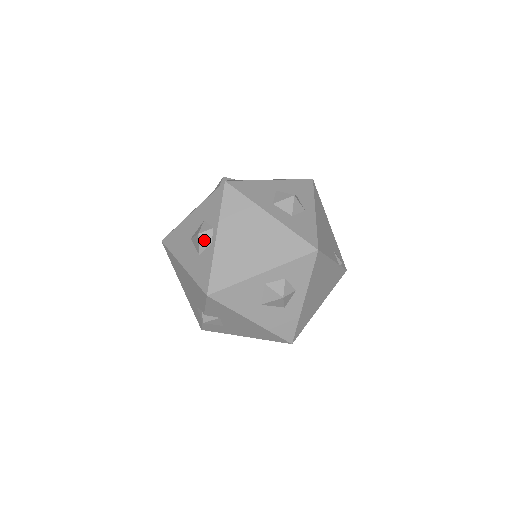
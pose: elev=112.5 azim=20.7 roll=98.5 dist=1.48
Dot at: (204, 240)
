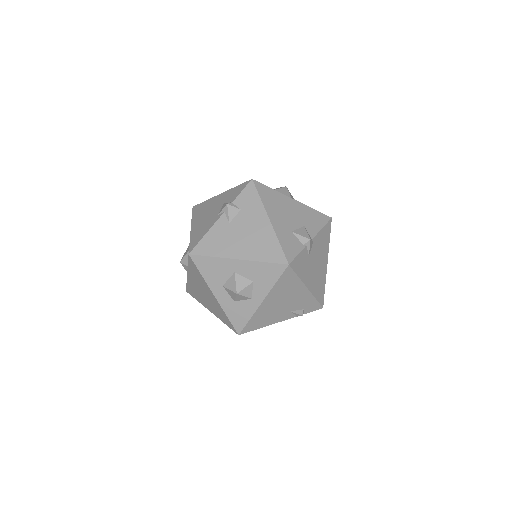
Dot at: (184, 267)
